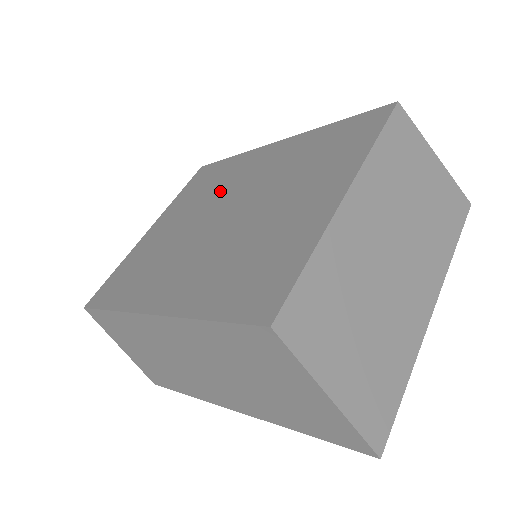
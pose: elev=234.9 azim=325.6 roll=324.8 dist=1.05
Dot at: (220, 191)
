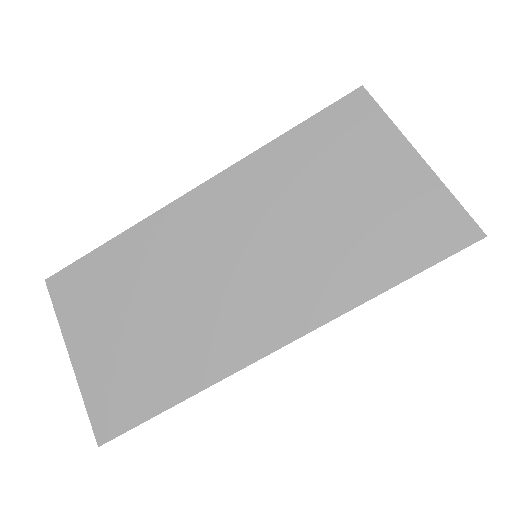
Dot at: occluded
